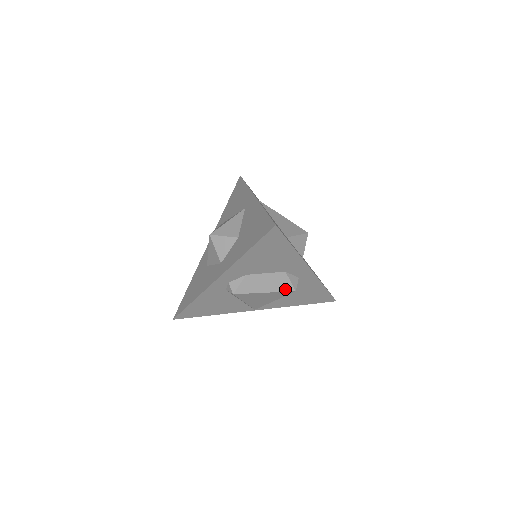
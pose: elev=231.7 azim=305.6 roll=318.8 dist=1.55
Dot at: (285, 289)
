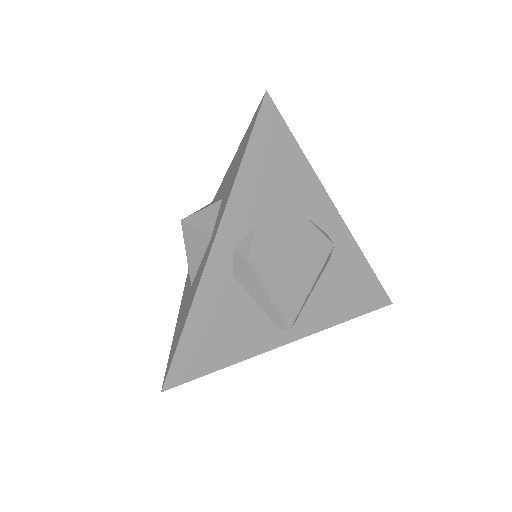
Dot at: (318, 244)
